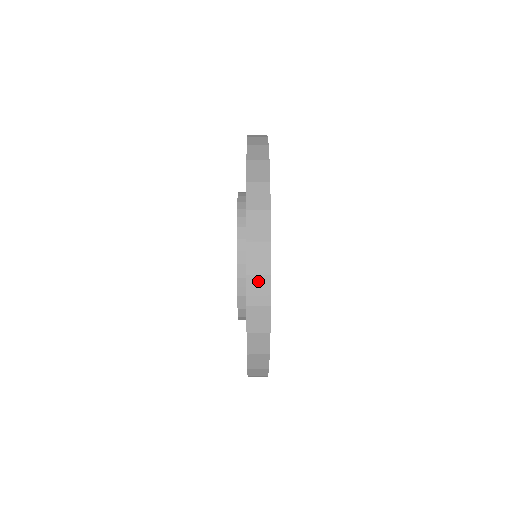
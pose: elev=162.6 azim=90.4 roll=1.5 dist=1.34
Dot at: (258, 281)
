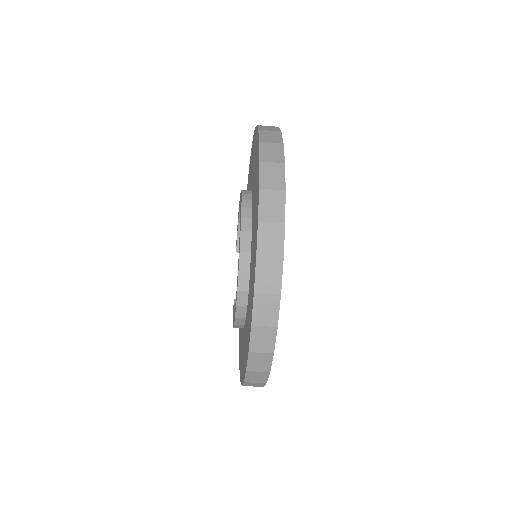
Dot at: (272, 167)
